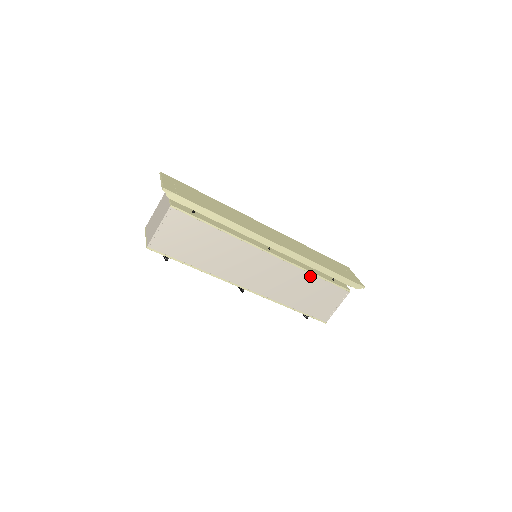
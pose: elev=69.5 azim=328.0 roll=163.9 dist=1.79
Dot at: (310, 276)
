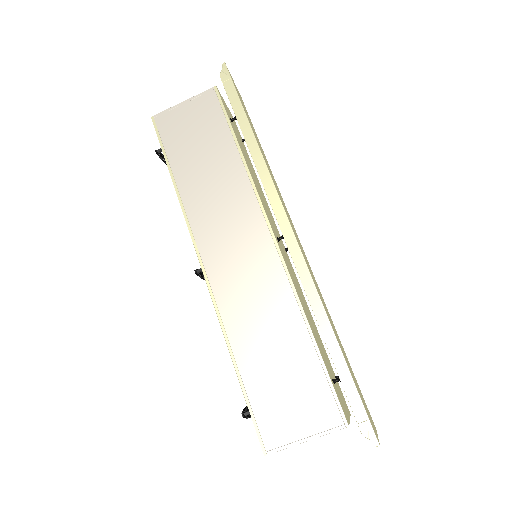
Dot at: (302, 329)
